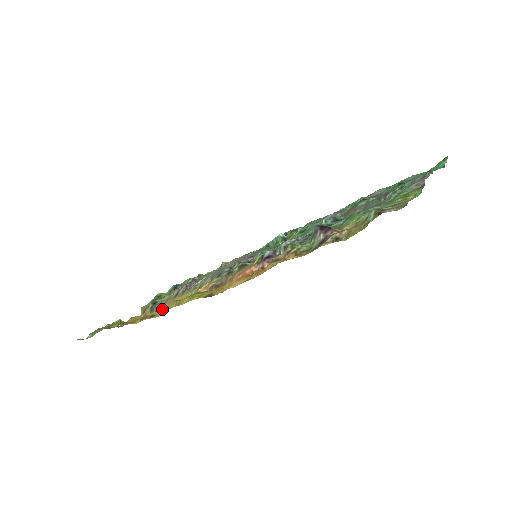
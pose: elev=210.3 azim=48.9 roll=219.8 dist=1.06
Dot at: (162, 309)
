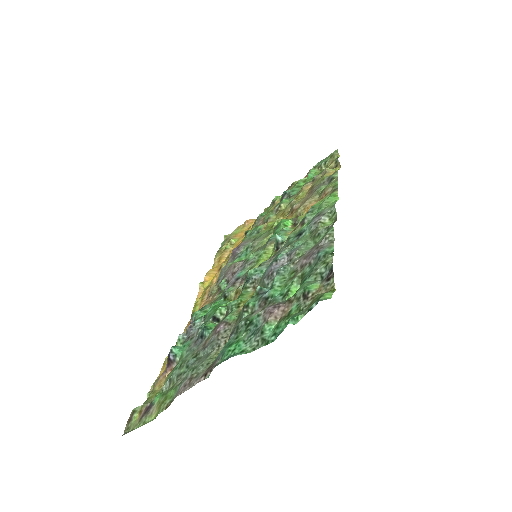
Dot at: occluded
